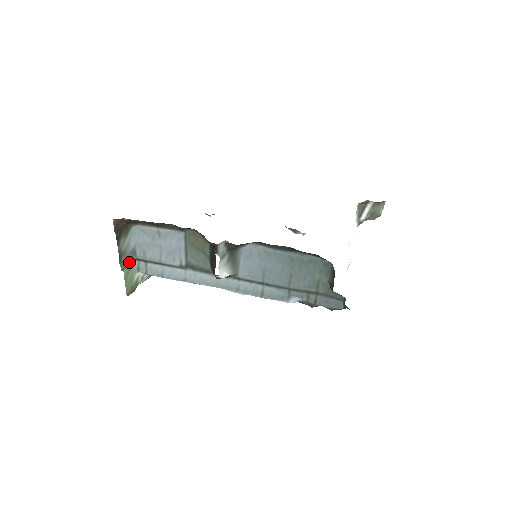
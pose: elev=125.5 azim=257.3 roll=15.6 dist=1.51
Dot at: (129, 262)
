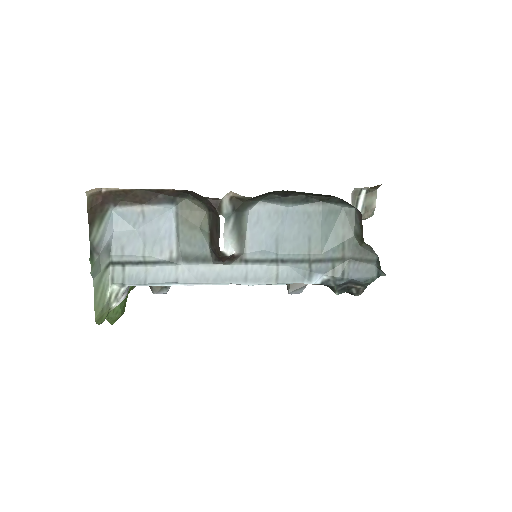
Dot at: (101, 267)
